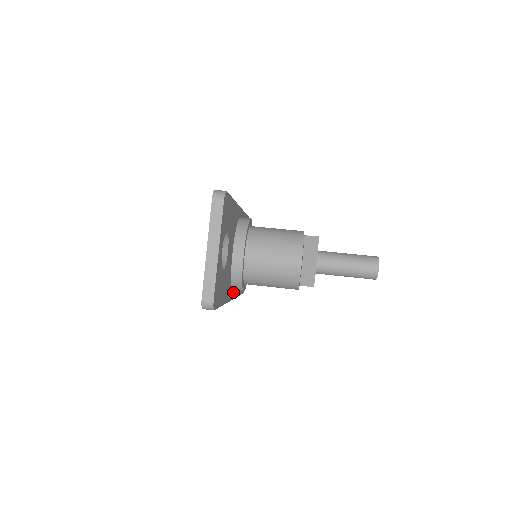
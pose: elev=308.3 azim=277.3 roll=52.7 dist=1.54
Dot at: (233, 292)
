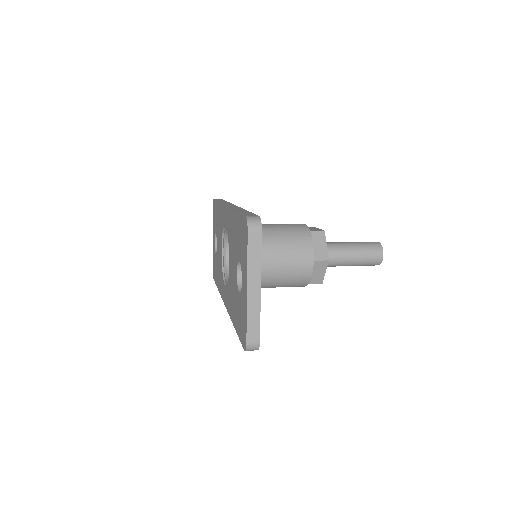
Dot at: occluded
